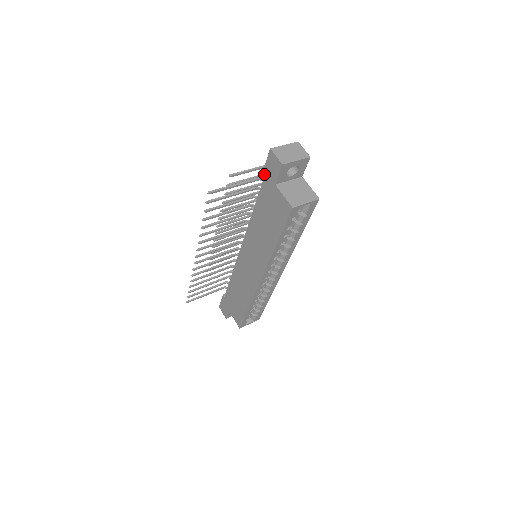
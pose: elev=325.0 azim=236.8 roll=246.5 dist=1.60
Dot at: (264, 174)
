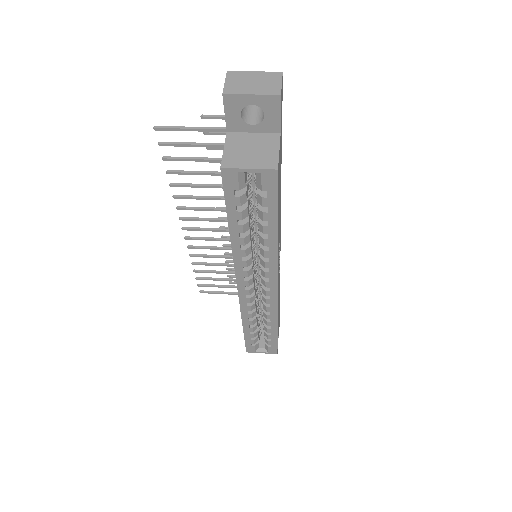
Dot at: occluded
